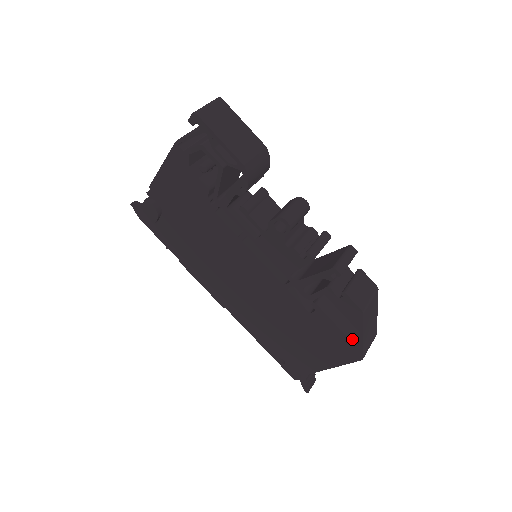
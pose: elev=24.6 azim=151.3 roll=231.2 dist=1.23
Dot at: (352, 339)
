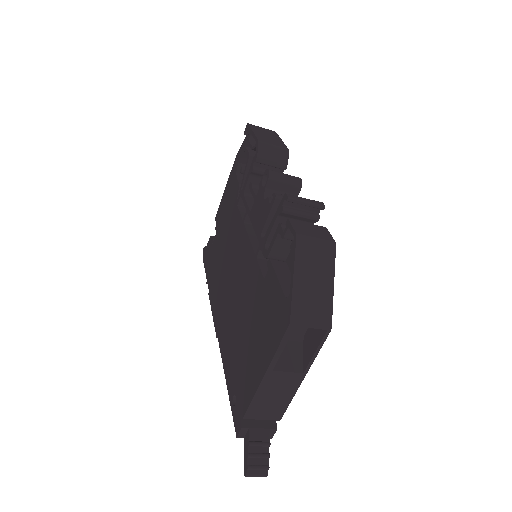
Dot at: occluded
